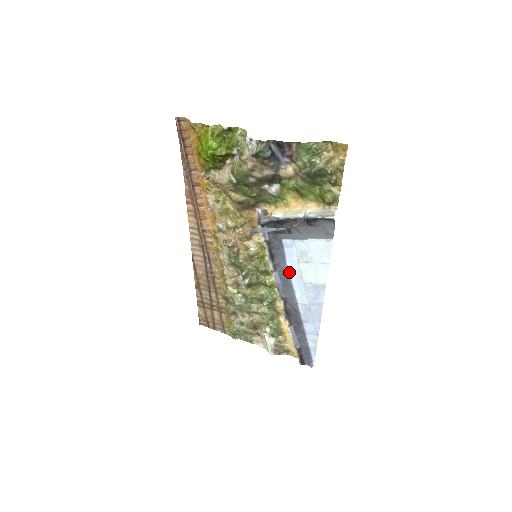
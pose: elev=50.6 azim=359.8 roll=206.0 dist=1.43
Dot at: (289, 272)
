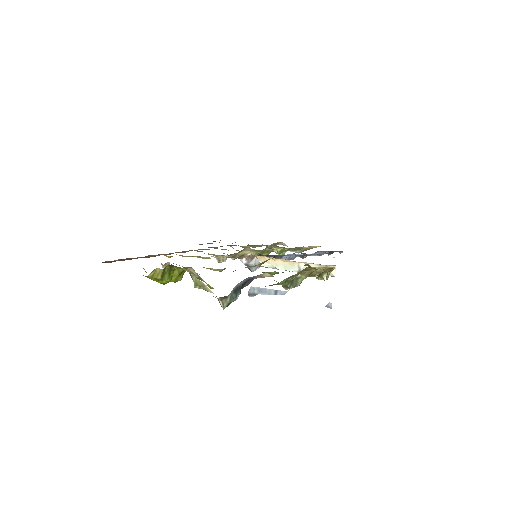
Dot at: occluded
